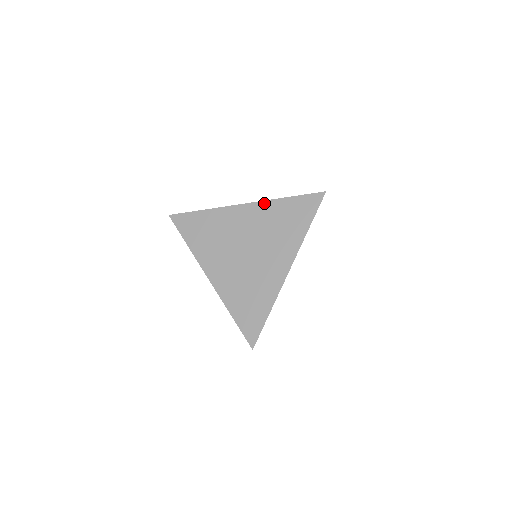
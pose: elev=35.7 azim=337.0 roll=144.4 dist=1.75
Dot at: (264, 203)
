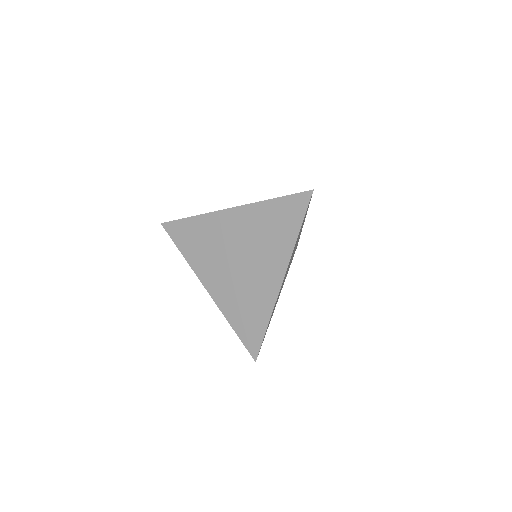
Dot at: (250, 206)
